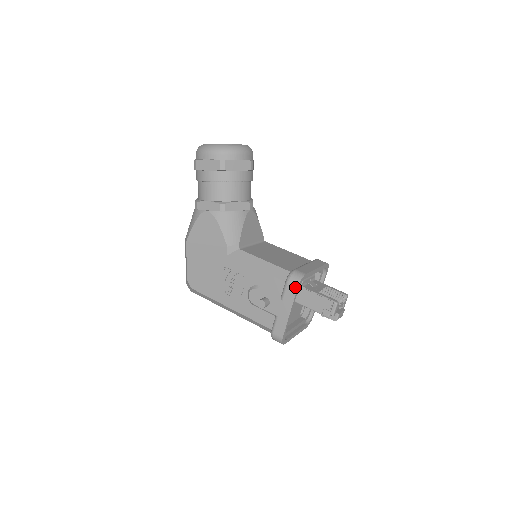
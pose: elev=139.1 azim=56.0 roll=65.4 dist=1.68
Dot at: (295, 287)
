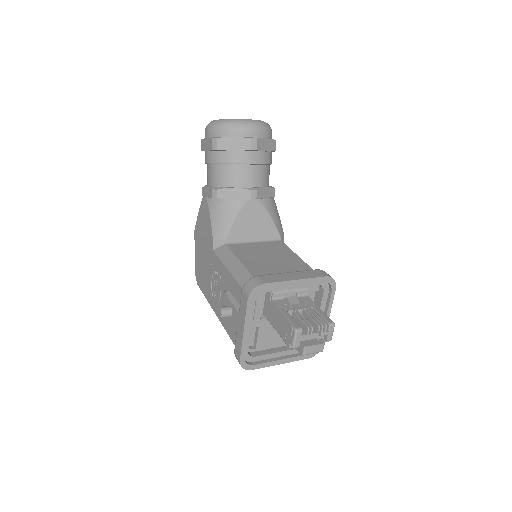
Dot at: (246, 298)
